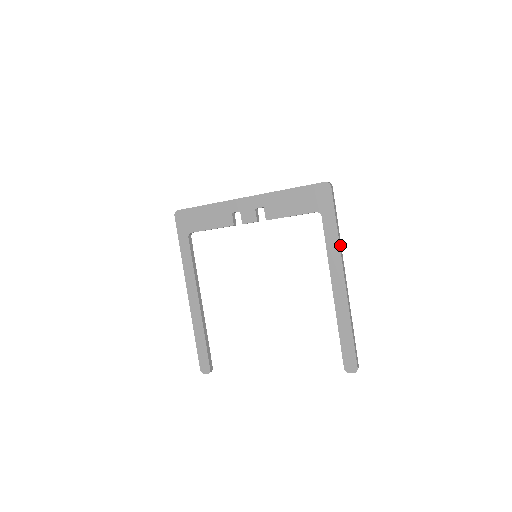
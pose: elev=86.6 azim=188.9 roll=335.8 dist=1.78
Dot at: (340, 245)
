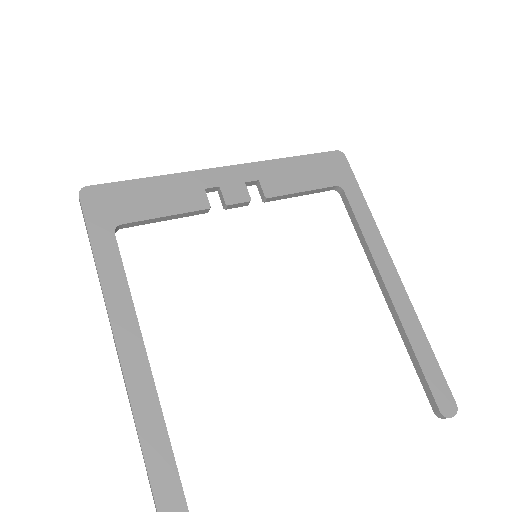
Dot at: (375, 228)
